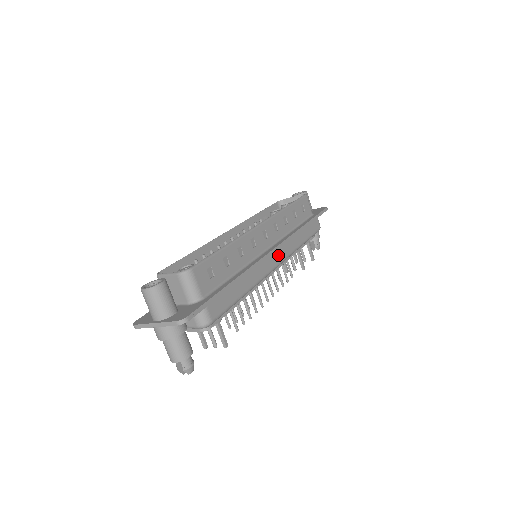
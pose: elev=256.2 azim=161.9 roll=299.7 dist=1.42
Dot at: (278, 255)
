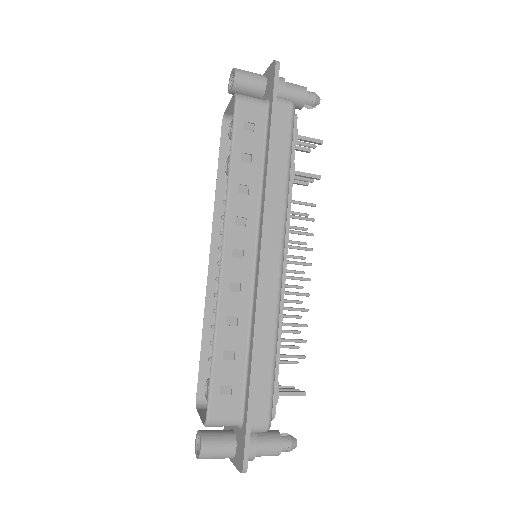
Dot at: (272, 250)
